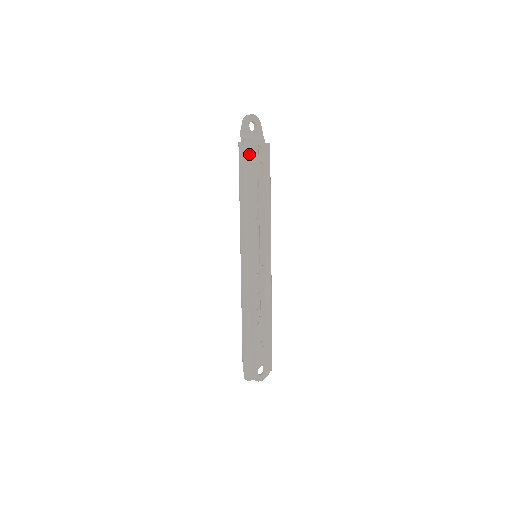
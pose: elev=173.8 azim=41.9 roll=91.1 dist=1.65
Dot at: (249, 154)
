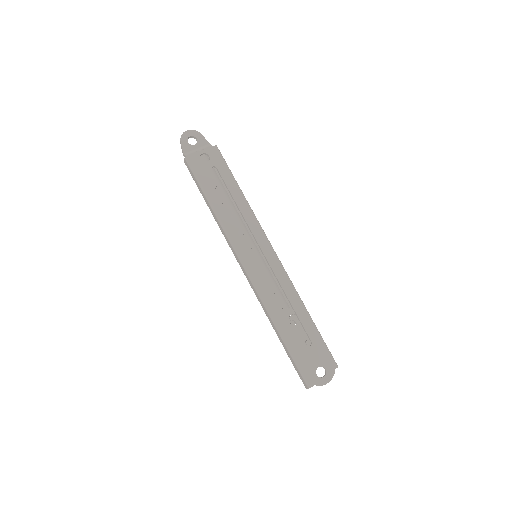
Dot at: (195, 166)
